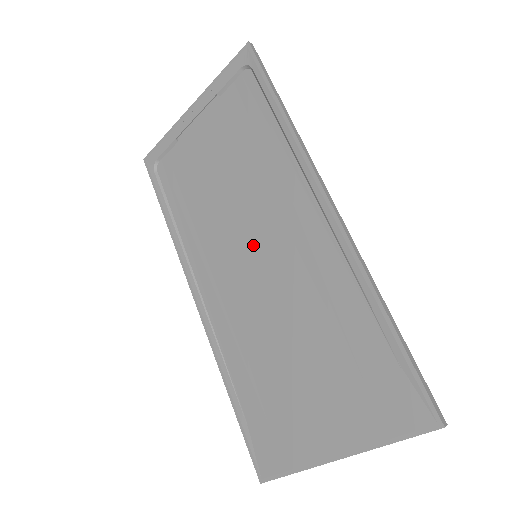
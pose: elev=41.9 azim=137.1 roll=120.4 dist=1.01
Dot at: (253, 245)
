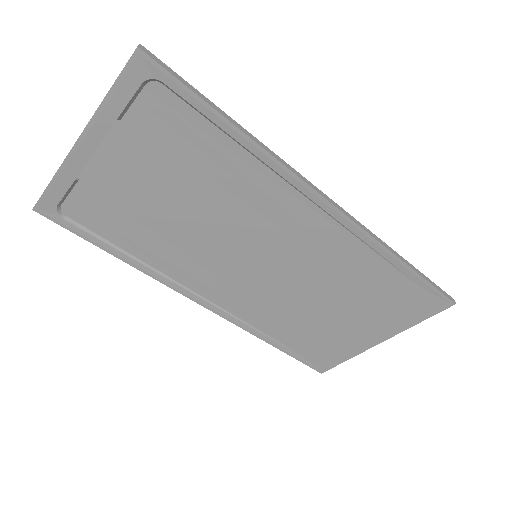
Dot at: (250, 250)
